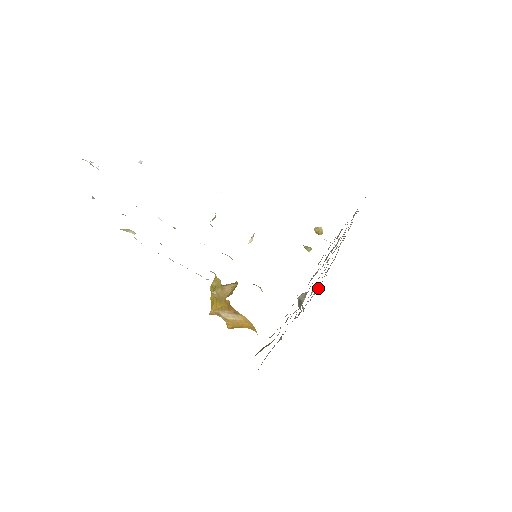
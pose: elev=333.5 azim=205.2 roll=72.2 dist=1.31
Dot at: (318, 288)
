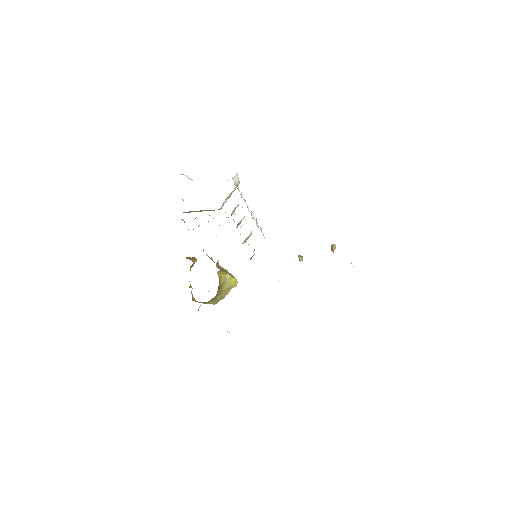
Dot at: occluded
